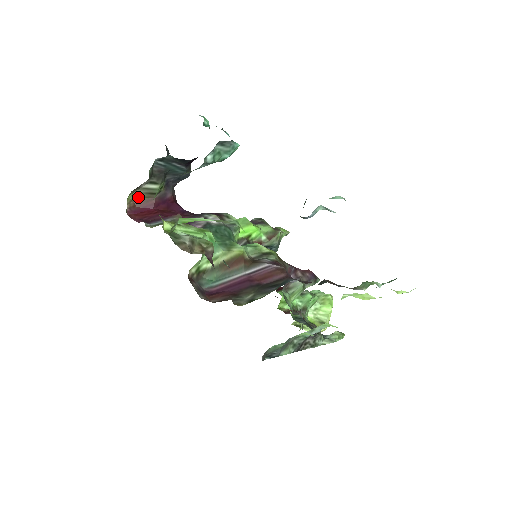
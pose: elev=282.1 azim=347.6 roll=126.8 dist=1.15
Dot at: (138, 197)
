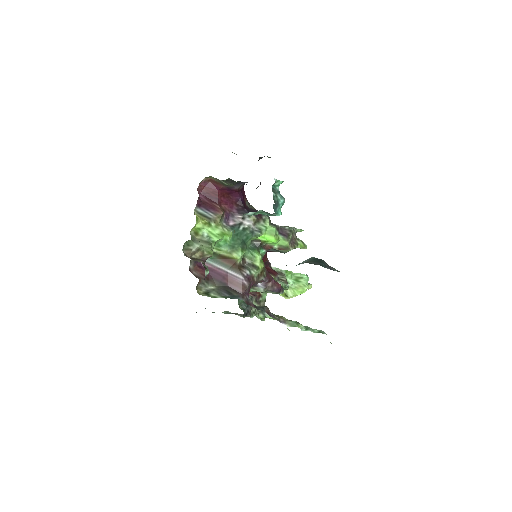
Dot at: (214, 179)
